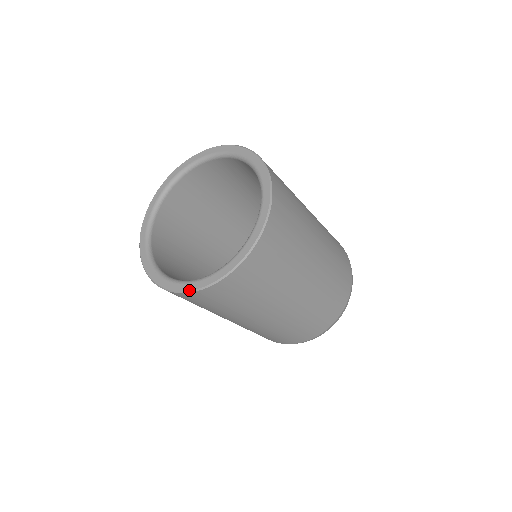
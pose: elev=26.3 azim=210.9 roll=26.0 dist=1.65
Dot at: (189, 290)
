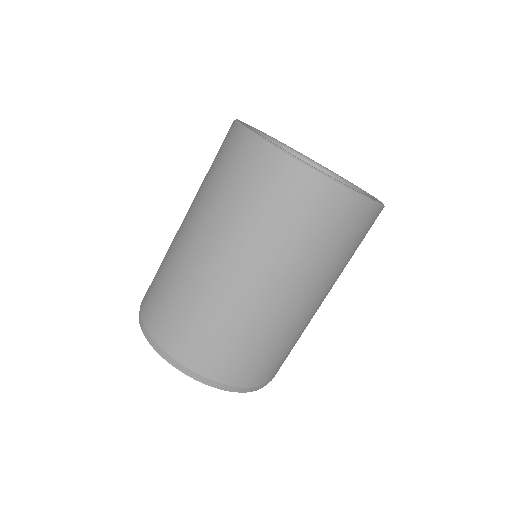
Dot at: occluded
